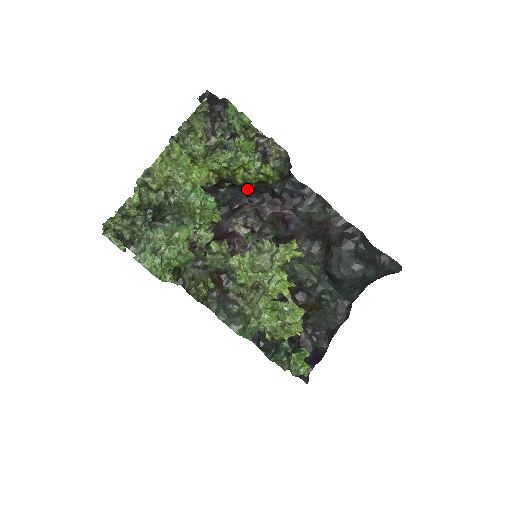
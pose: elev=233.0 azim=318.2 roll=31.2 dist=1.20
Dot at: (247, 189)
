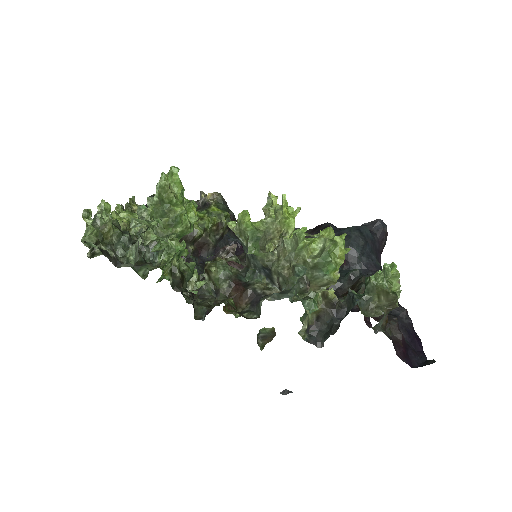
Dot at: (212, 253)
